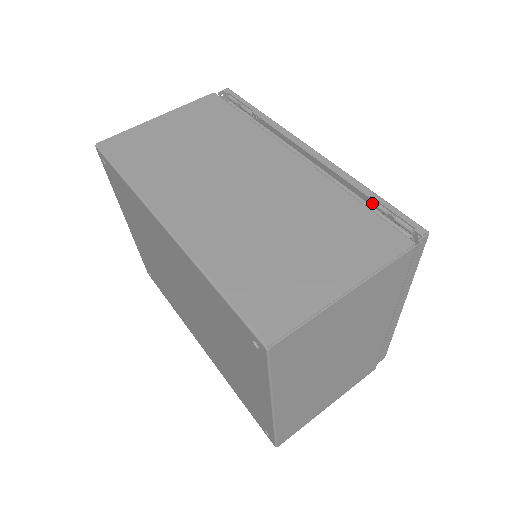
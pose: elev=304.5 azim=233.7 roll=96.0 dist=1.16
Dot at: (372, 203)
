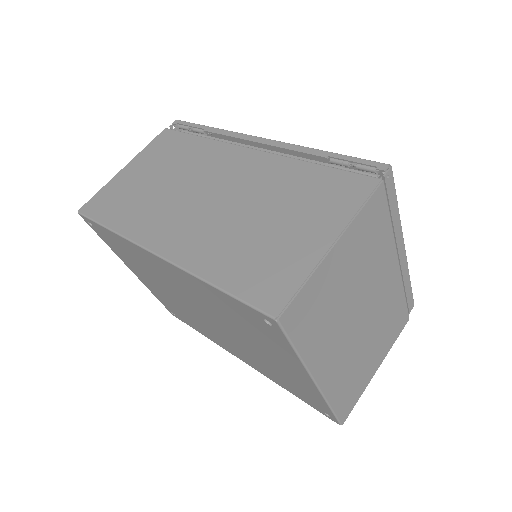
Dot at: (332, 162)
